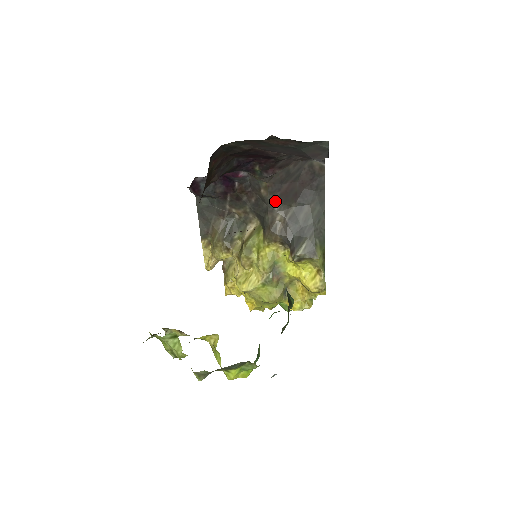
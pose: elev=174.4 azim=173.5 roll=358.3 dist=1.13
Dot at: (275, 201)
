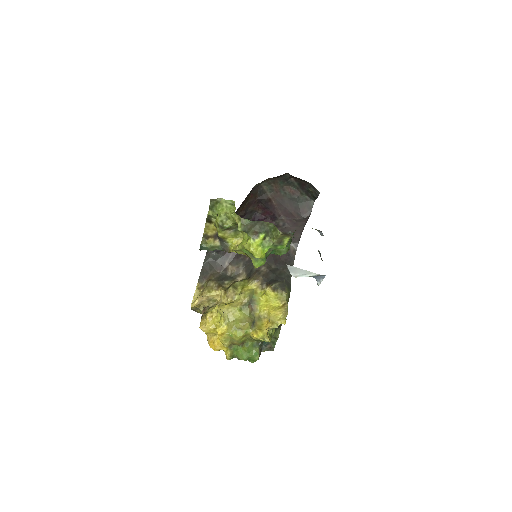
Dot at: occluded
